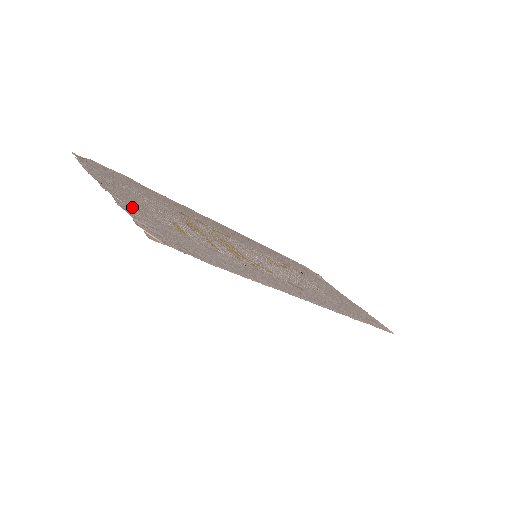
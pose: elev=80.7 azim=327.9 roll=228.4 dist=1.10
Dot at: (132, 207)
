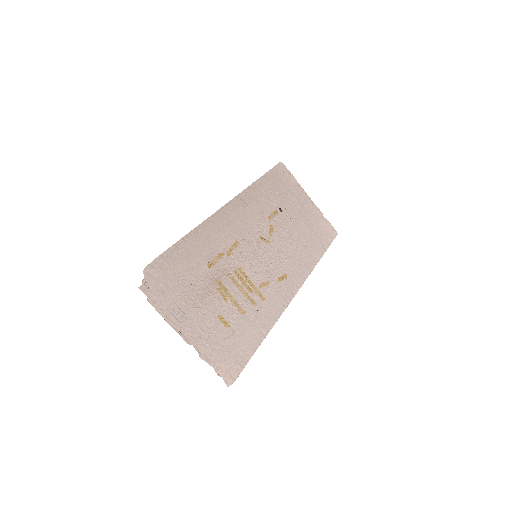
Dot at: (204, 343)
